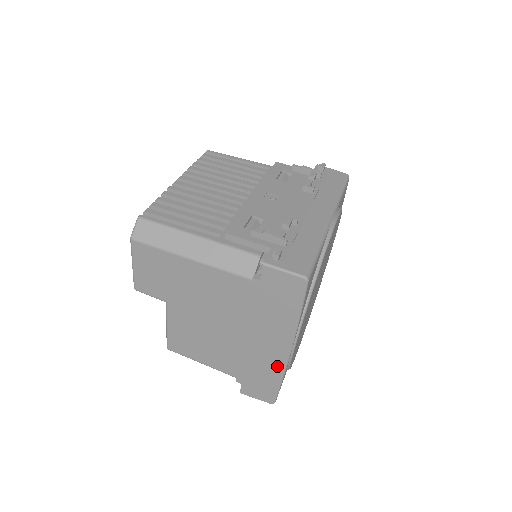
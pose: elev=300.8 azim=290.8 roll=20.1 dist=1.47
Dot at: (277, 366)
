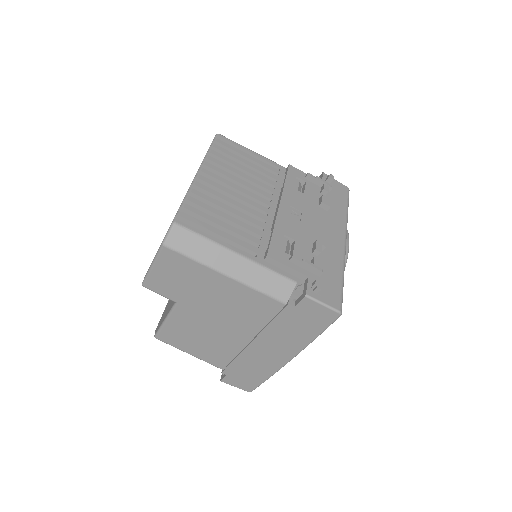
Dot at: (272, 367)
